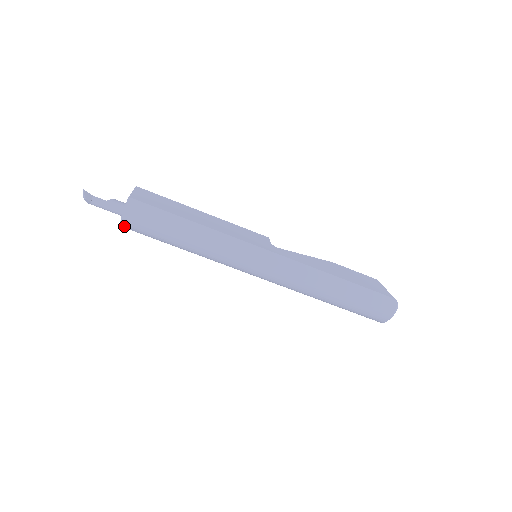
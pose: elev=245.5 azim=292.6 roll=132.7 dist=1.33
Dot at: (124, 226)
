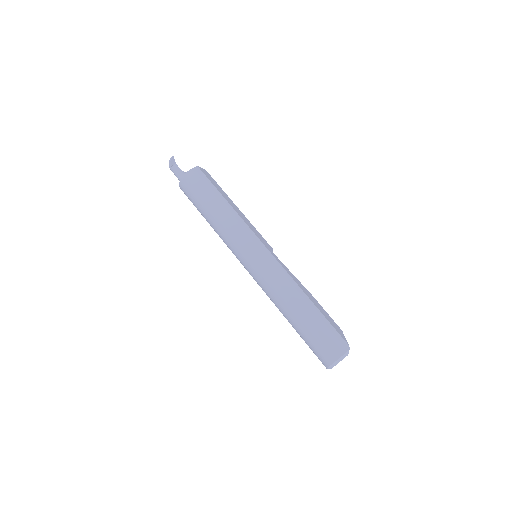
Dot at: (182, 184)
